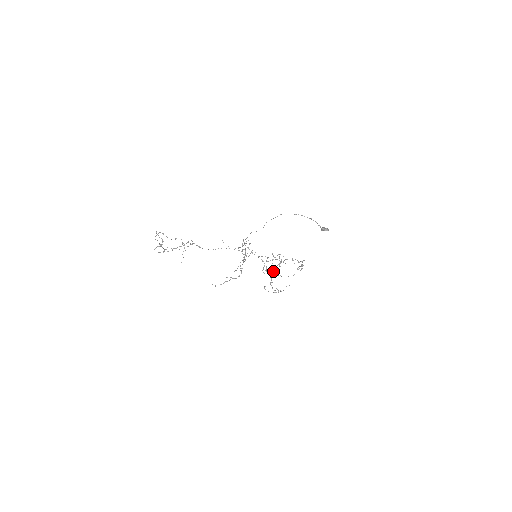
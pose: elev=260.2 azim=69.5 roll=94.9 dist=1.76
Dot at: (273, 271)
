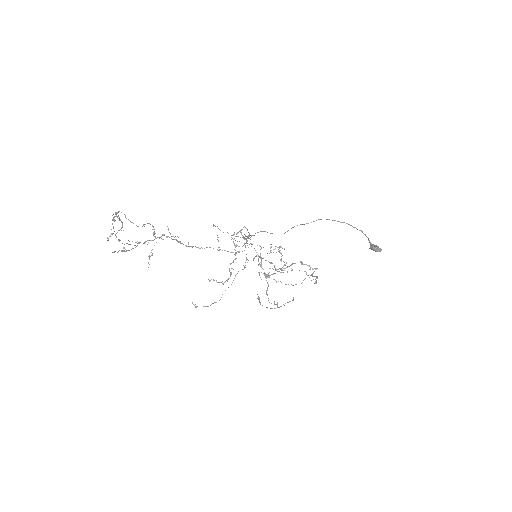
Dot at: (272, 274)
